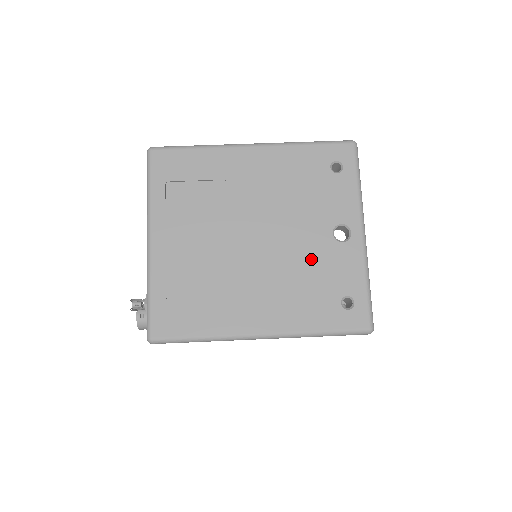
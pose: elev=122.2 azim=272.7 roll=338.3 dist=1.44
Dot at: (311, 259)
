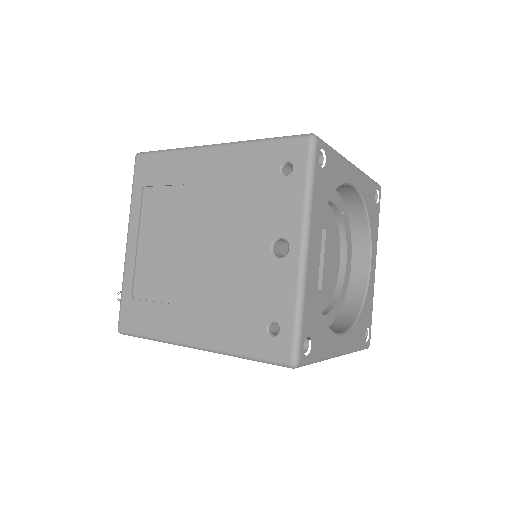
Dot at: (245, 274)
